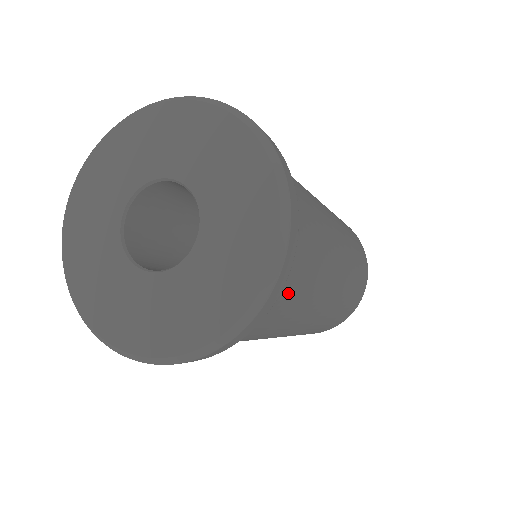
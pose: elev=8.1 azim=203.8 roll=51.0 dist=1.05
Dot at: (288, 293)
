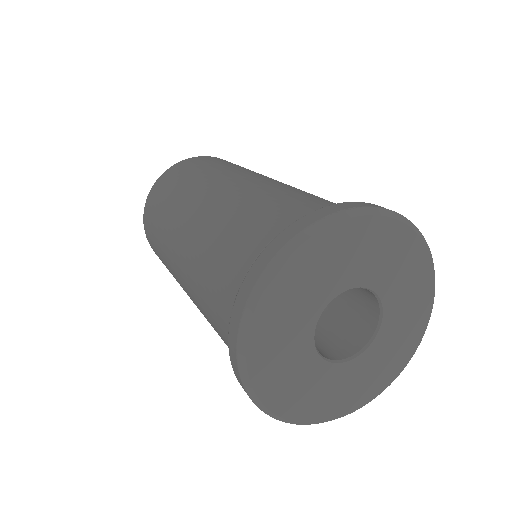
Dot at: occluded
